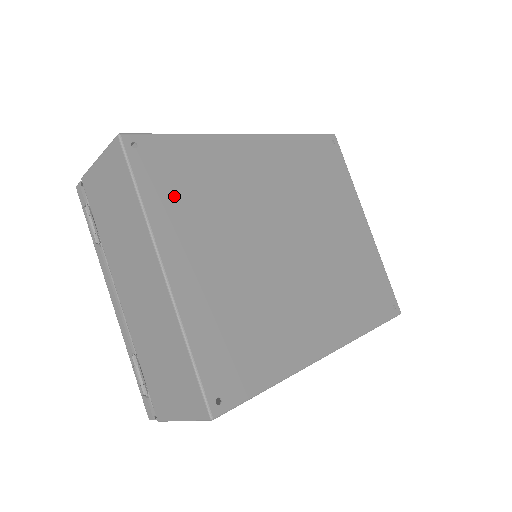
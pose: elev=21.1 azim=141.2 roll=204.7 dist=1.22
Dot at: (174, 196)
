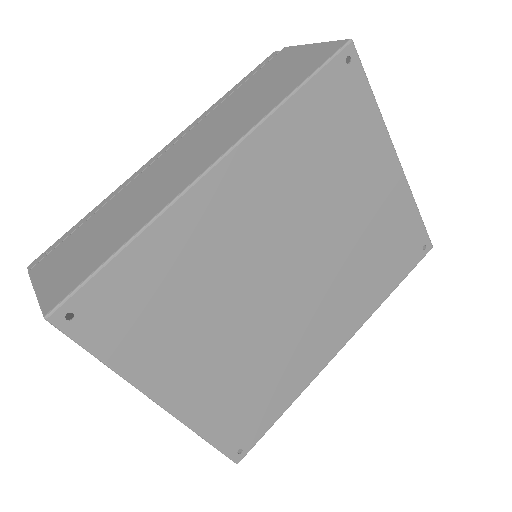
Dot at: (141, 333)
